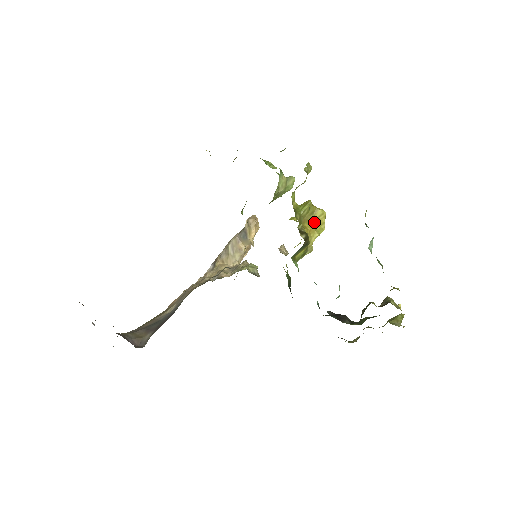
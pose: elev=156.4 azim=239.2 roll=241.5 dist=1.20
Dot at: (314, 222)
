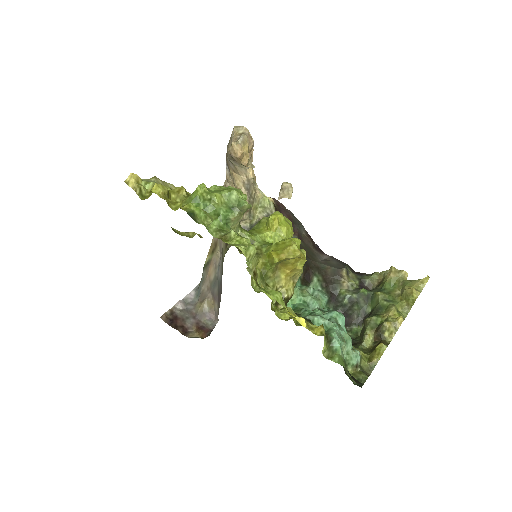
Dot at: (291, 264)
